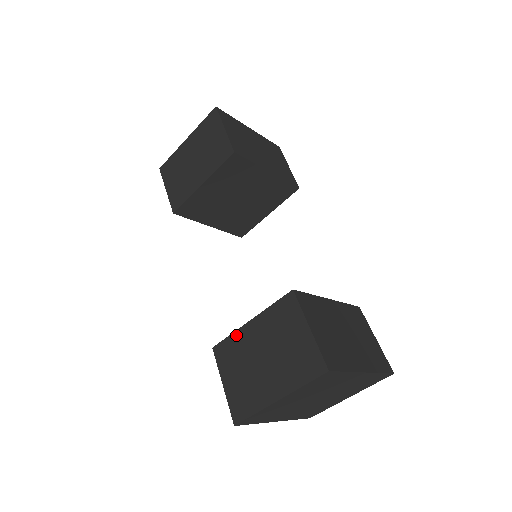
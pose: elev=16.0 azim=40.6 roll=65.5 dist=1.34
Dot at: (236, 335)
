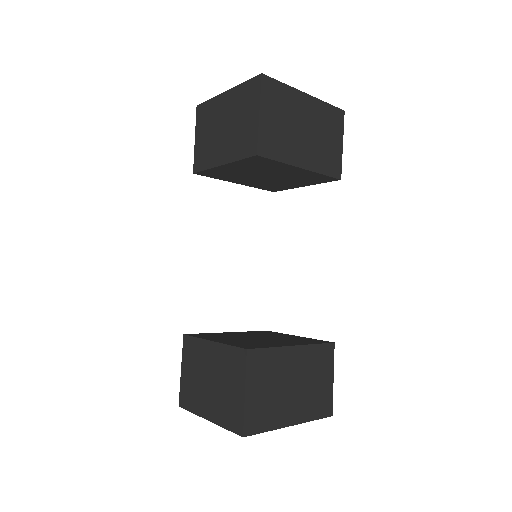
Dot at: (200, 342)
